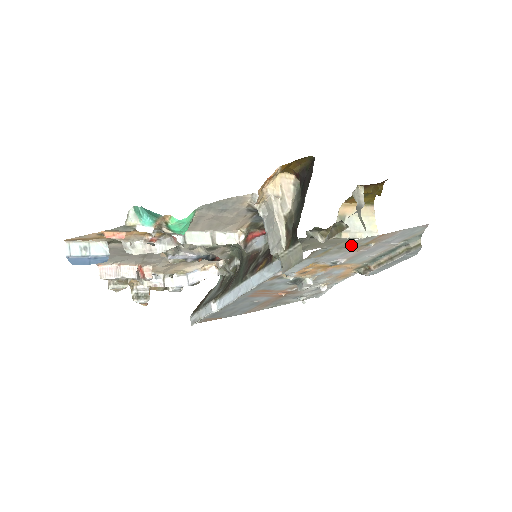
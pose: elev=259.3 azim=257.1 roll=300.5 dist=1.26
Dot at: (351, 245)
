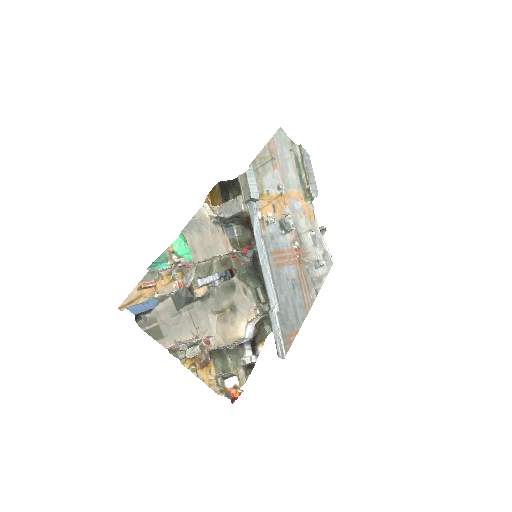
Dot at: (264, 161)
